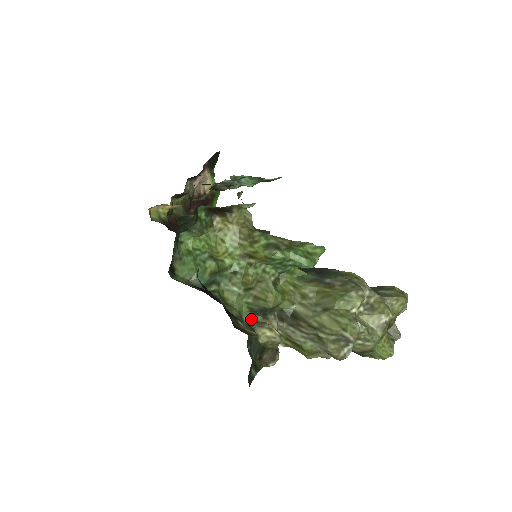
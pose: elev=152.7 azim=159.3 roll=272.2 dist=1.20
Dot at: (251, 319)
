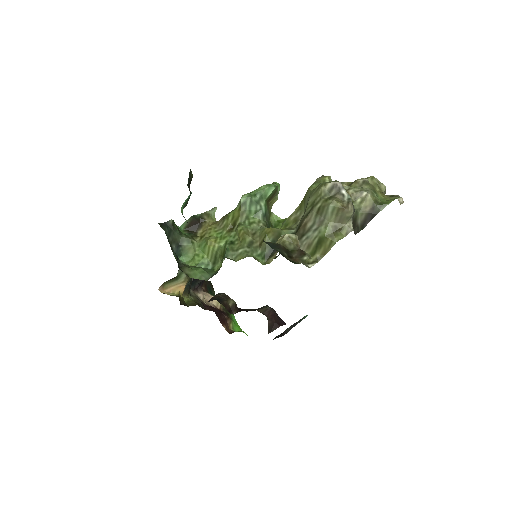
Dot at: (271, 261)
